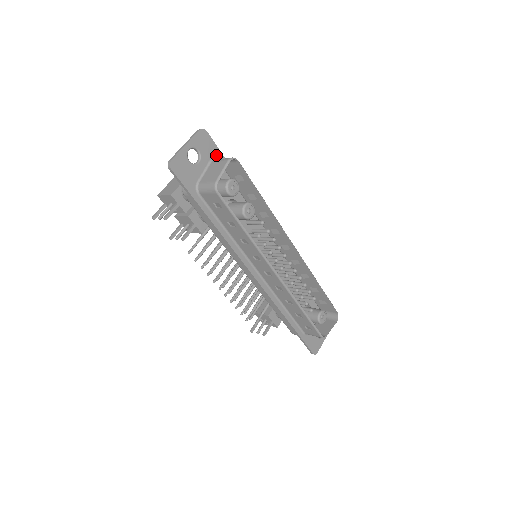
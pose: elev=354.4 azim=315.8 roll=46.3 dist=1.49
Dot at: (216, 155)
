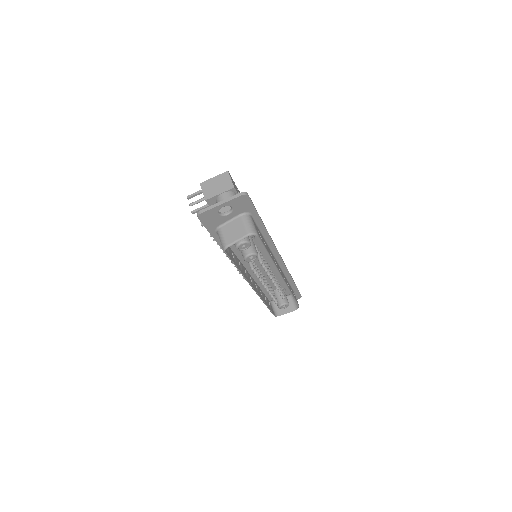
Dot at: (249, 210)
